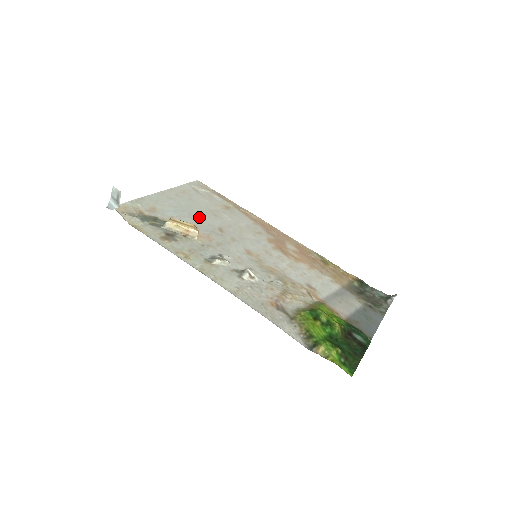
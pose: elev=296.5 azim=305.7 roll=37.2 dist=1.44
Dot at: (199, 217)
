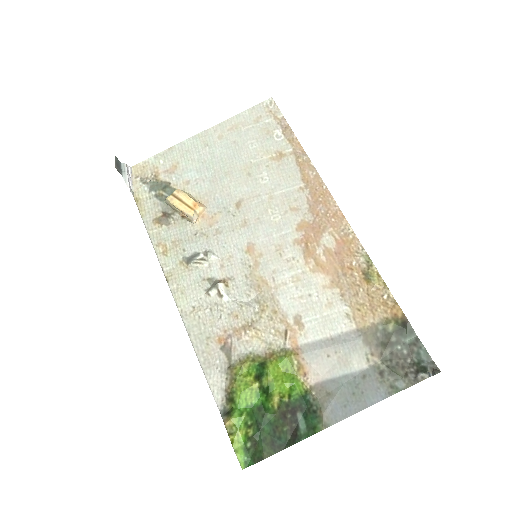
Dot at: (223, 180)
